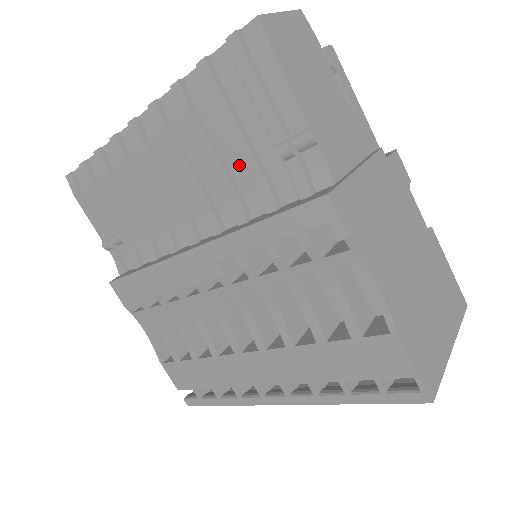
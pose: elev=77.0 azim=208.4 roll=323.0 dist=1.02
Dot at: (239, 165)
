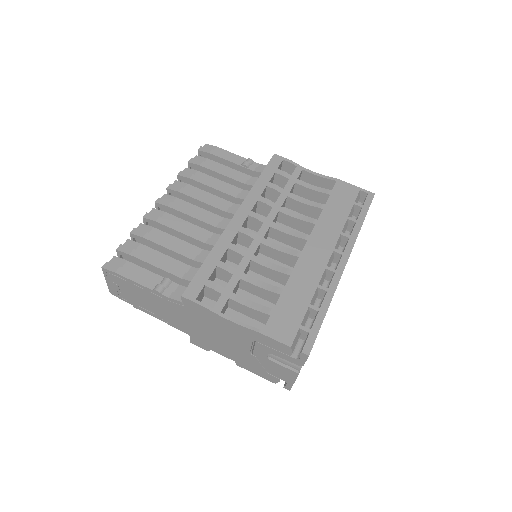
Dot at: (228, 186)
